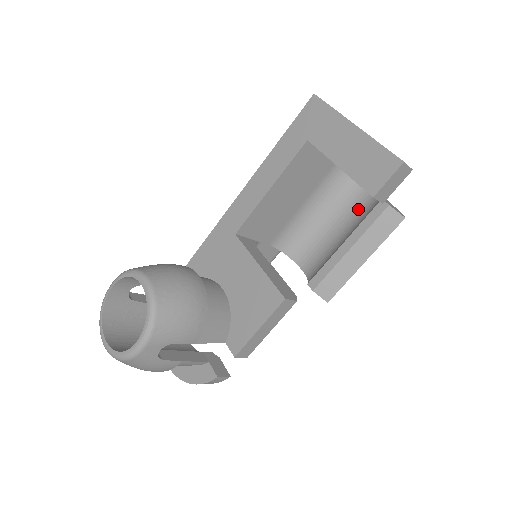
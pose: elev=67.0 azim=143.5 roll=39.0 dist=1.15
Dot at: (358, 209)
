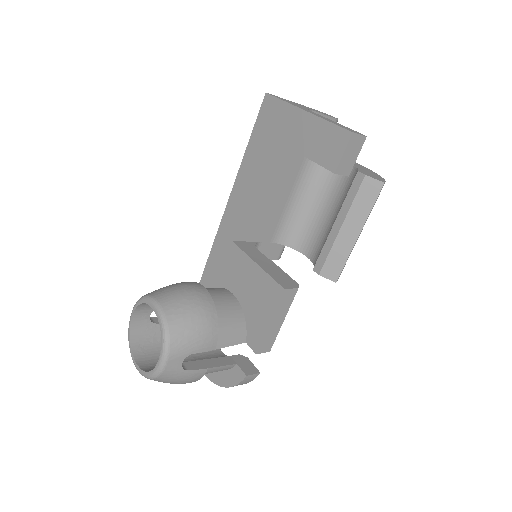
Dot at: (342, 186)
